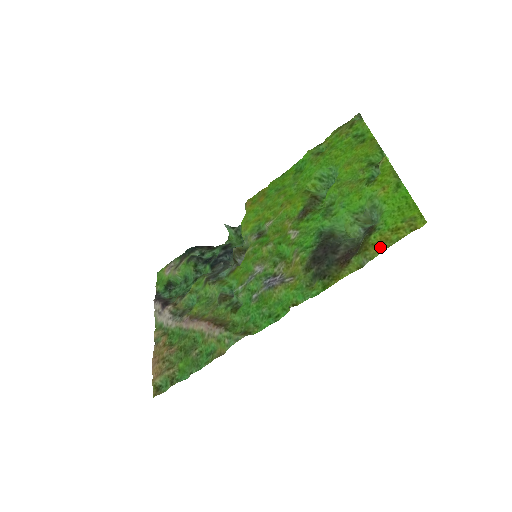
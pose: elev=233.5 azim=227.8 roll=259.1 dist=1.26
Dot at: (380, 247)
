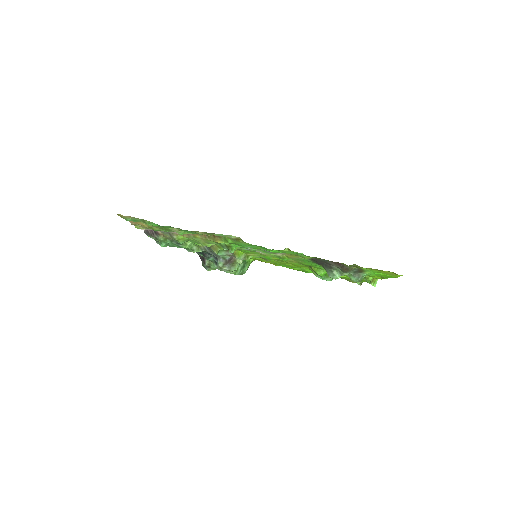
Dot at: (367, 268)
